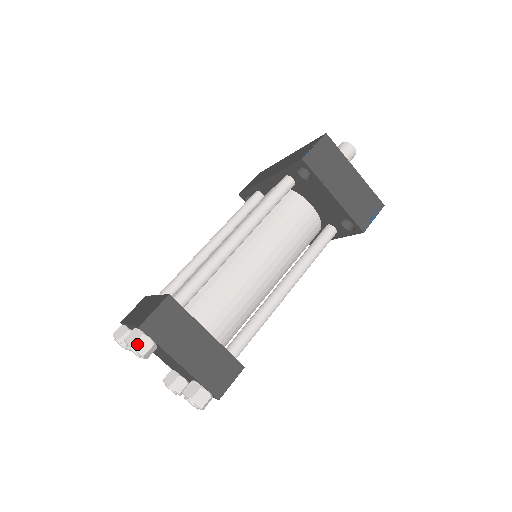
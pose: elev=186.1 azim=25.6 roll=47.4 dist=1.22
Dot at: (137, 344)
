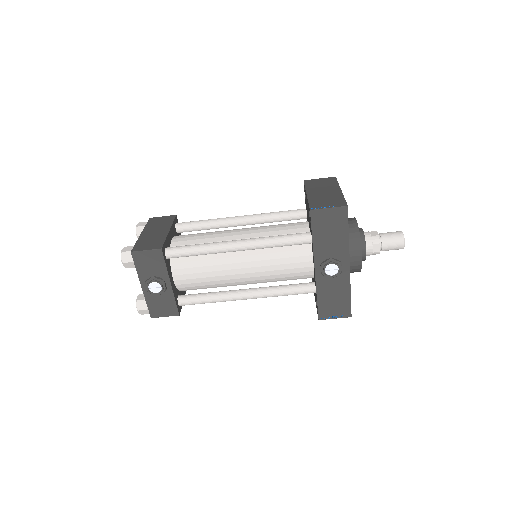
Dot at: (141, 223)
